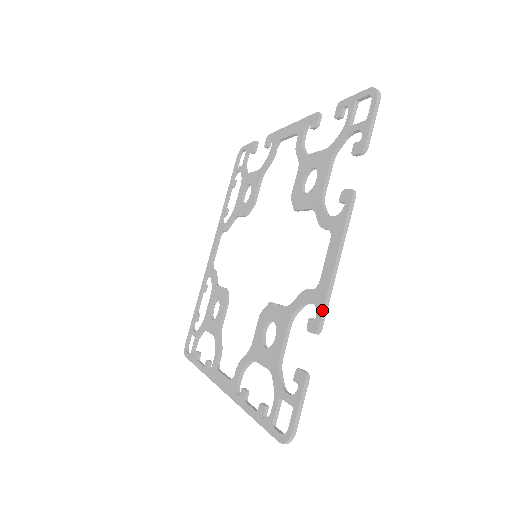
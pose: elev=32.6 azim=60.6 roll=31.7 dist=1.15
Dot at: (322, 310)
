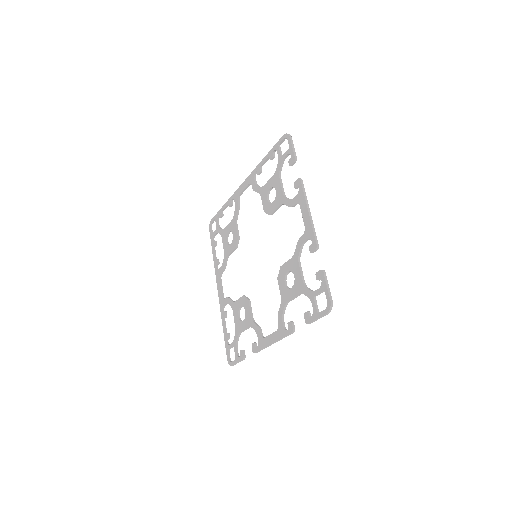
Dot at: (259, 350)
